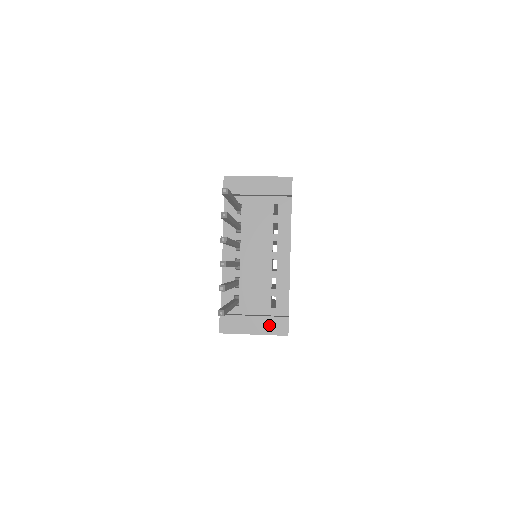
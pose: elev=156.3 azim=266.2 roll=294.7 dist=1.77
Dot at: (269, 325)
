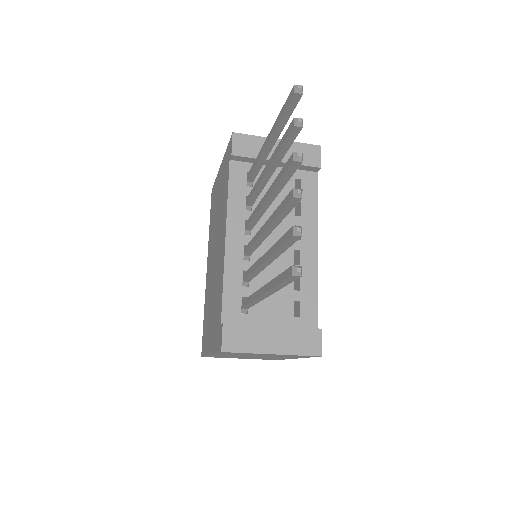
Dot at: (295, 340)
